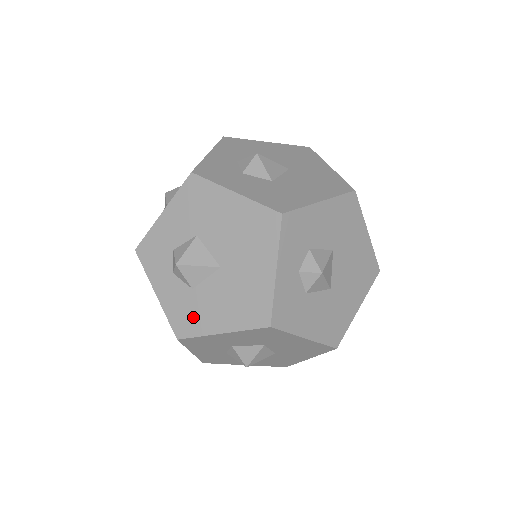
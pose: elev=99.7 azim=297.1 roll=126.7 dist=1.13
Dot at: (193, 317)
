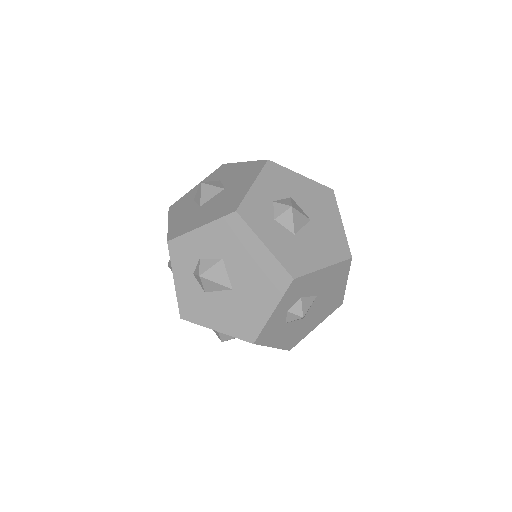
Dot at: (198, 310)
